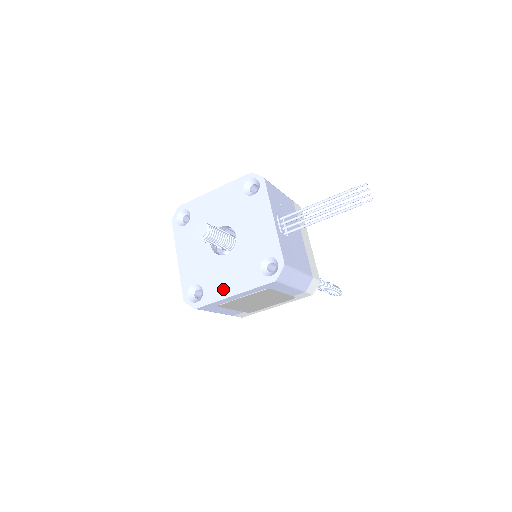
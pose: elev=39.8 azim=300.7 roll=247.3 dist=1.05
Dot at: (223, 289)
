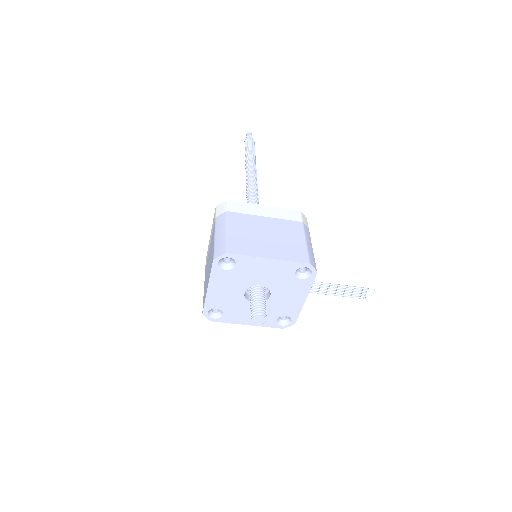
Dot at: (241, 320)
